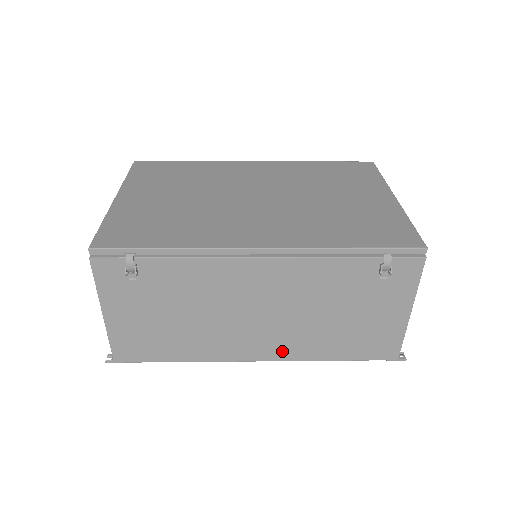
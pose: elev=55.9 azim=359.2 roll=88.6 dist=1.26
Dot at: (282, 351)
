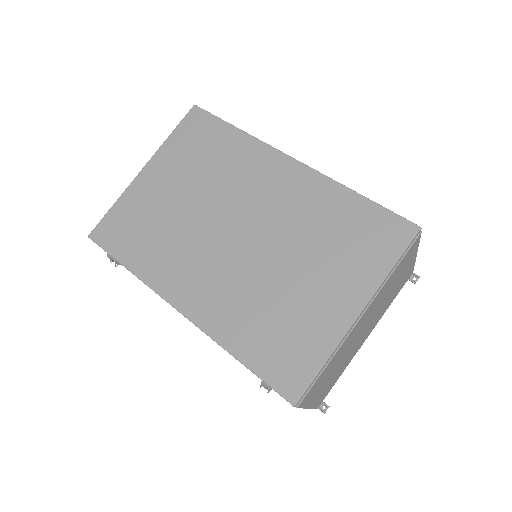
Dot at: occluded
